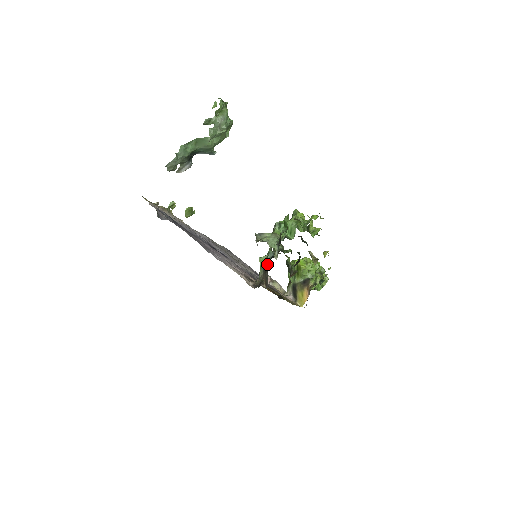
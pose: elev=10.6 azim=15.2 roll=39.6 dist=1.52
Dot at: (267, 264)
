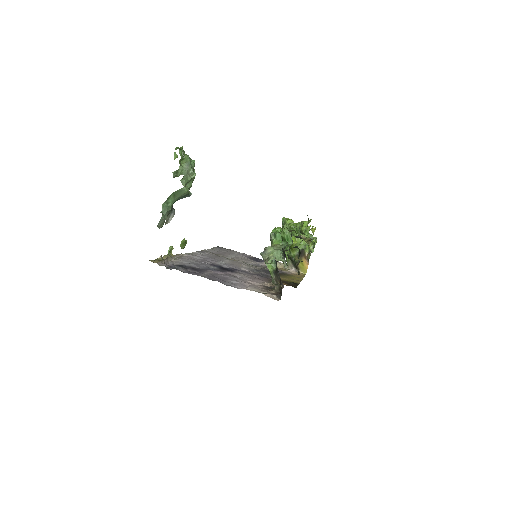
Dot at: (275, 267)
